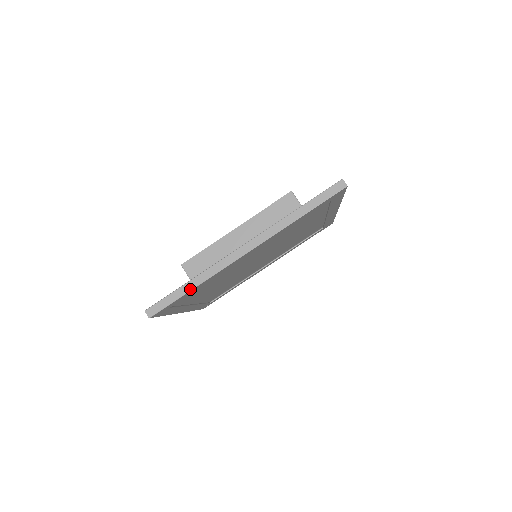
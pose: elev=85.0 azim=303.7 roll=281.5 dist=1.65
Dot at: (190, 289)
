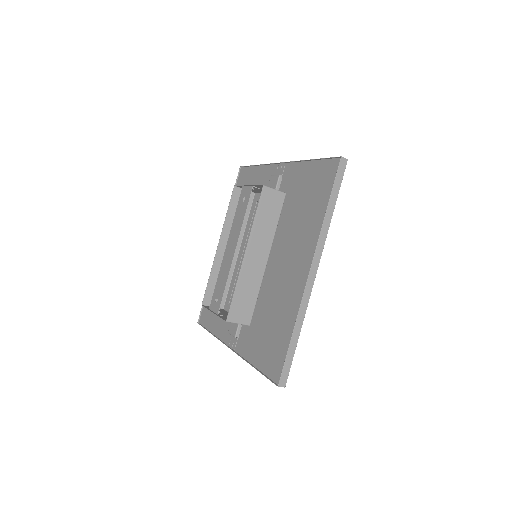
Dot at: (297, 338)
